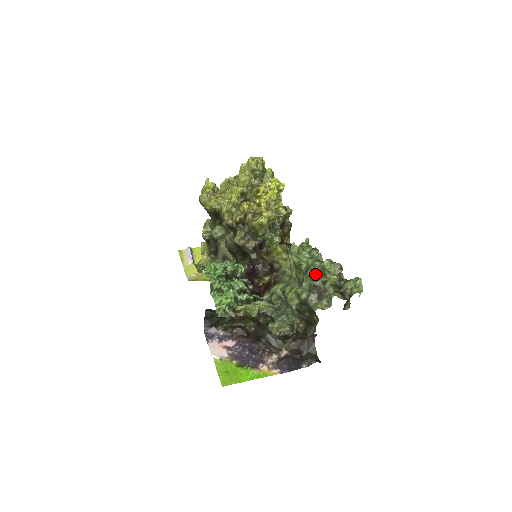
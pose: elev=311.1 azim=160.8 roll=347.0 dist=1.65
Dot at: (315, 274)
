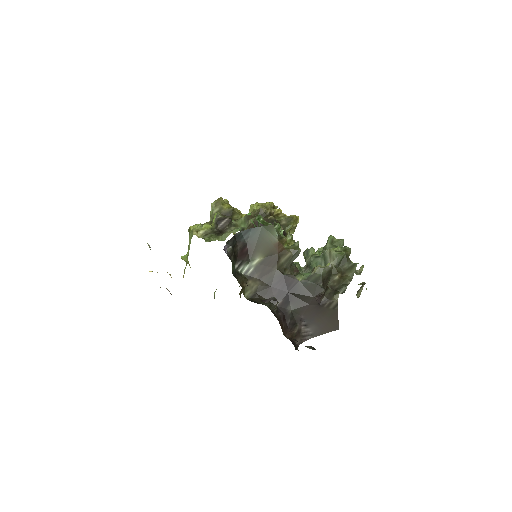
Dot at: occluded
